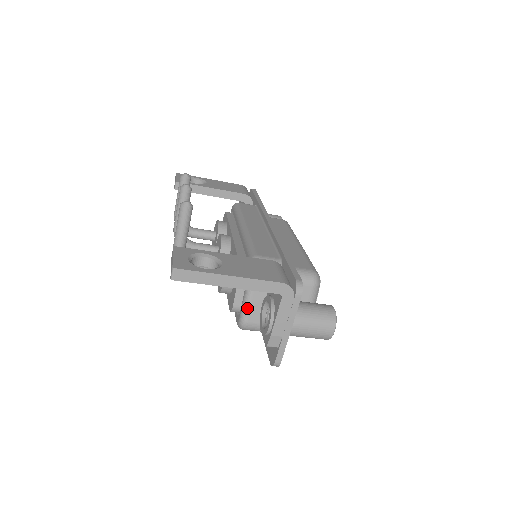
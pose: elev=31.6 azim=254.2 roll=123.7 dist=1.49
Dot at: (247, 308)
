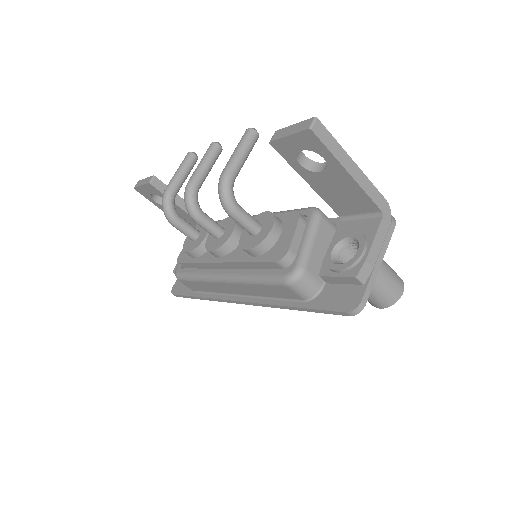
Dot at: (308, 253)
